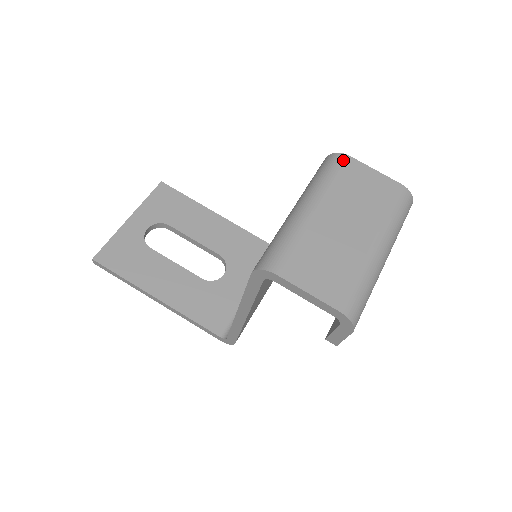
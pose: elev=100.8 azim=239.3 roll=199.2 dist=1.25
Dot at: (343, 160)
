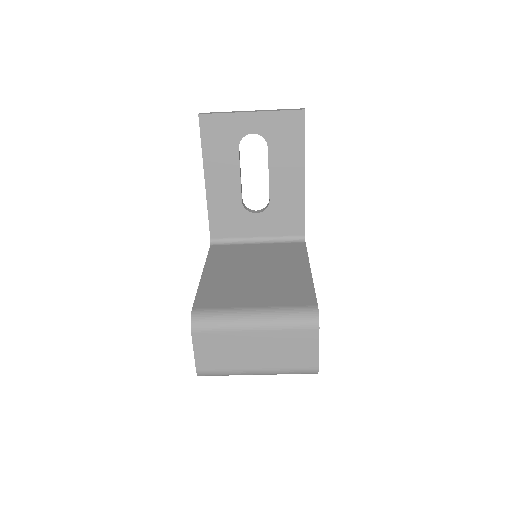
Dot at: (312, 327)
